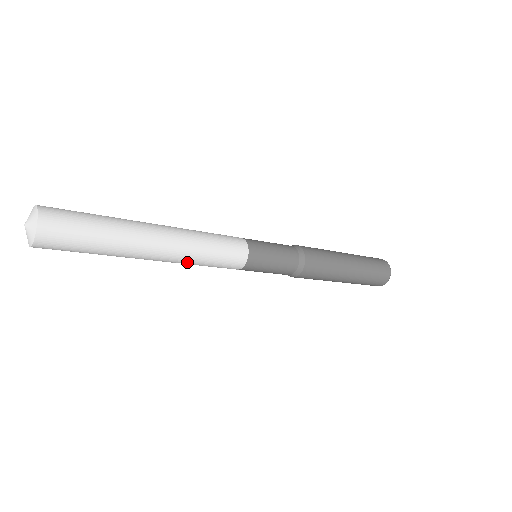
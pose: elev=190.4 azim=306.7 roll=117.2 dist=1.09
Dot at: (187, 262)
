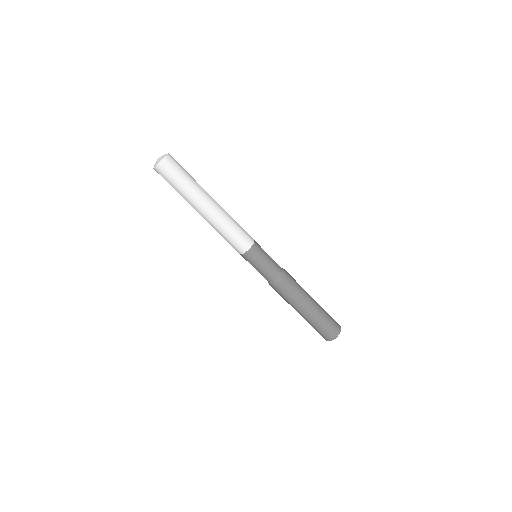
Dot at: (225, 219)
